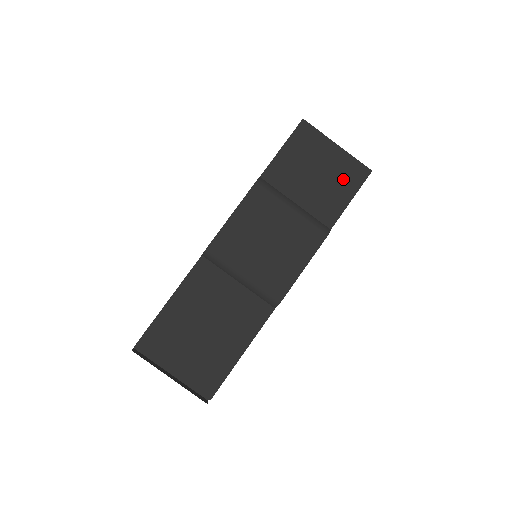
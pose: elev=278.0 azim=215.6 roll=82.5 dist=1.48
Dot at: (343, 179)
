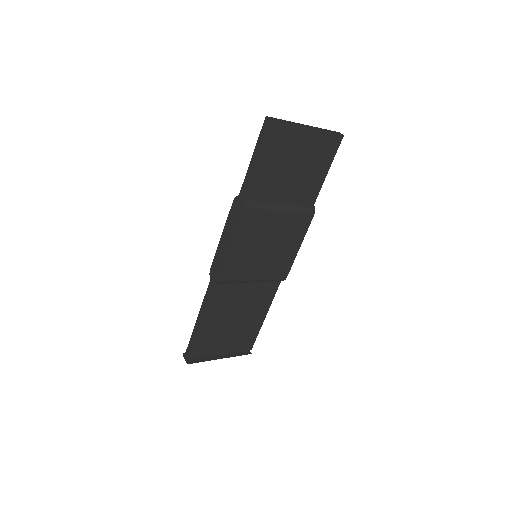
Dot at: (319, 158)
